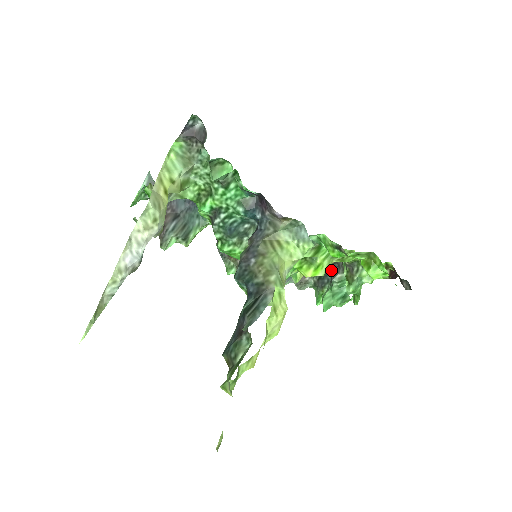
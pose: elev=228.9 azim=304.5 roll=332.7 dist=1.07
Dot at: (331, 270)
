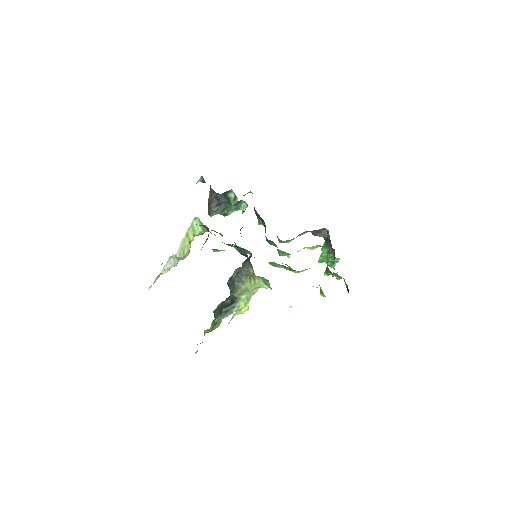
Dot at: occluded
